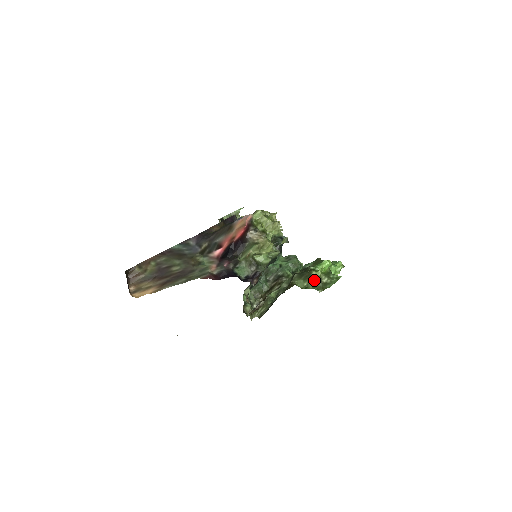
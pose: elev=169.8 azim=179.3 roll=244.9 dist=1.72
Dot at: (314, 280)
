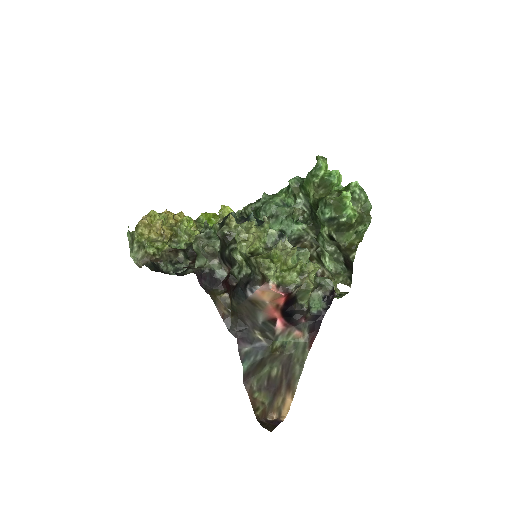
Dot at: (358, 223)
